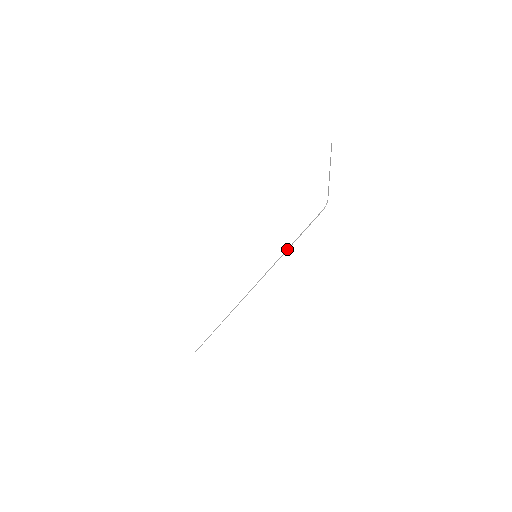
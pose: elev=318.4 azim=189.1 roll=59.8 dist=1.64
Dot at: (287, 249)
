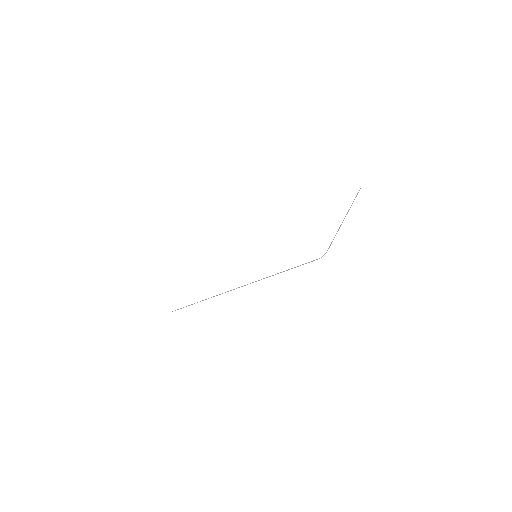
Dot at: occluded
